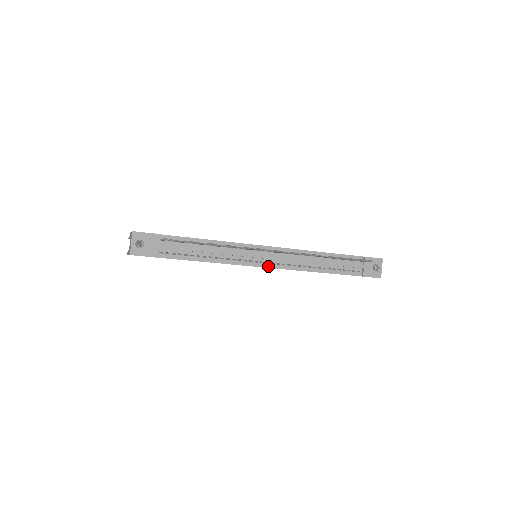
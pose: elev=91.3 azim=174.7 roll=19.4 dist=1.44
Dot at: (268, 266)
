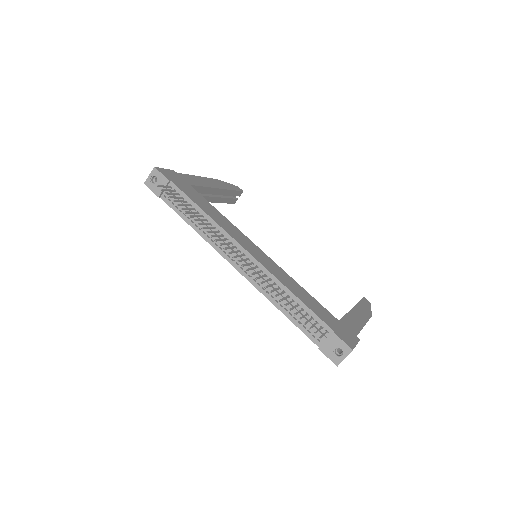
Dot at: (236, 267)
